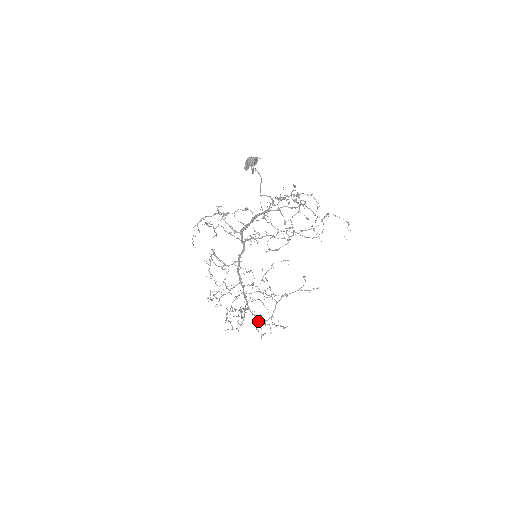
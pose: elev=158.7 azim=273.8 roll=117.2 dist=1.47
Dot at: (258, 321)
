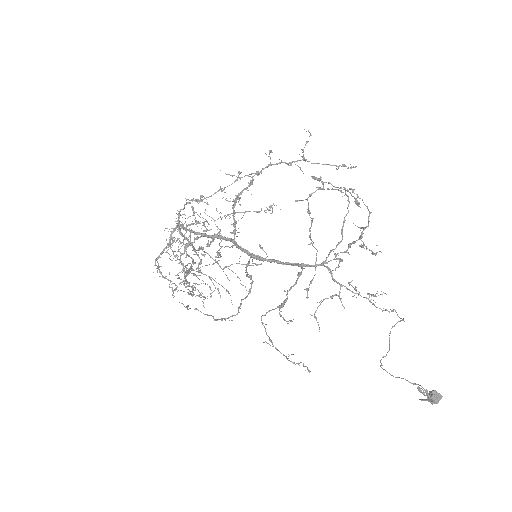
Dot at: occluded
